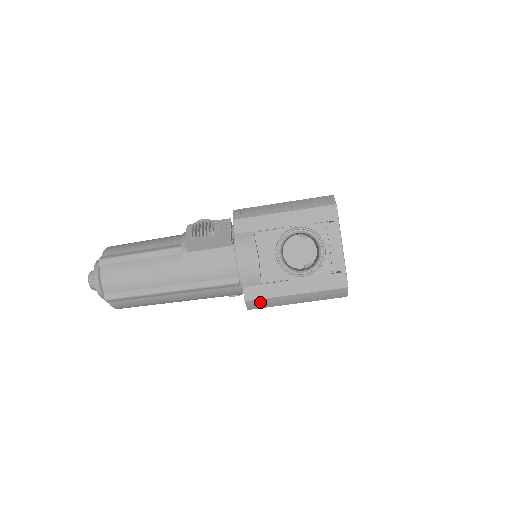
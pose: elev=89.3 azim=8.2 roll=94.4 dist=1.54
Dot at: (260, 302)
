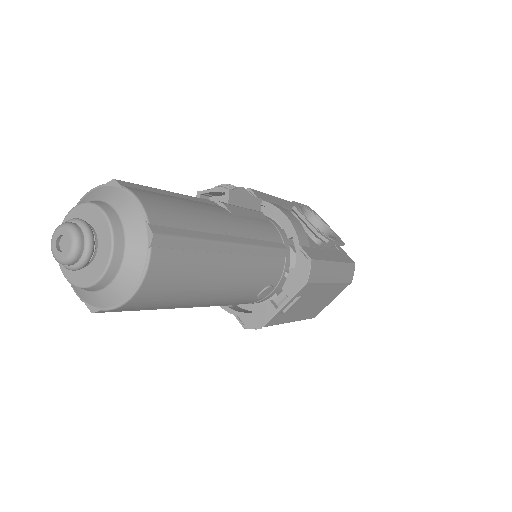
Dot at: (318, 266)
